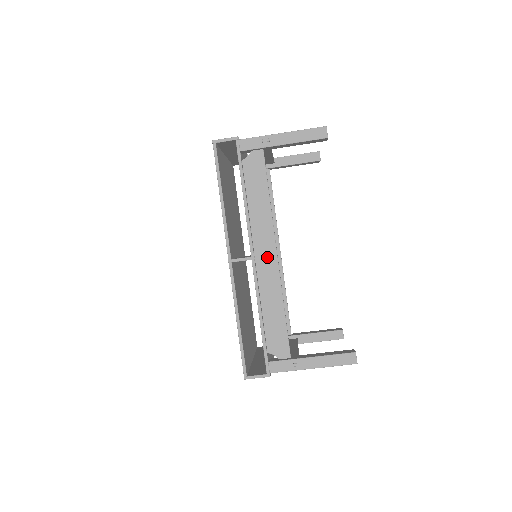
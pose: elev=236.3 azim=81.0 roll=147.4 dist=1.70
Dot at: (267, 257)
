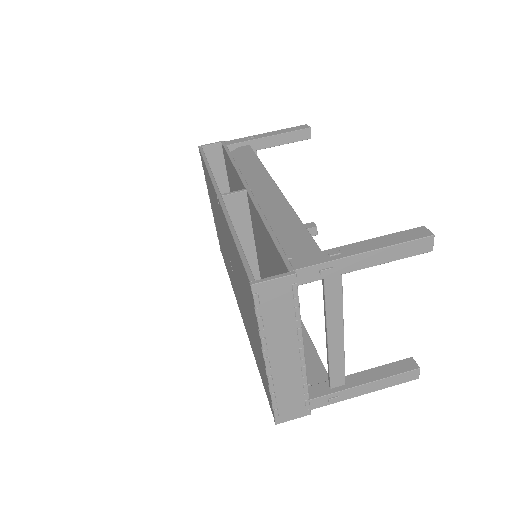
Dot at: (266, 191)
